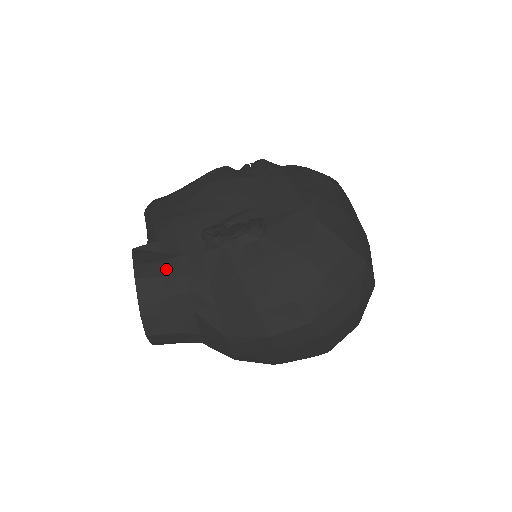
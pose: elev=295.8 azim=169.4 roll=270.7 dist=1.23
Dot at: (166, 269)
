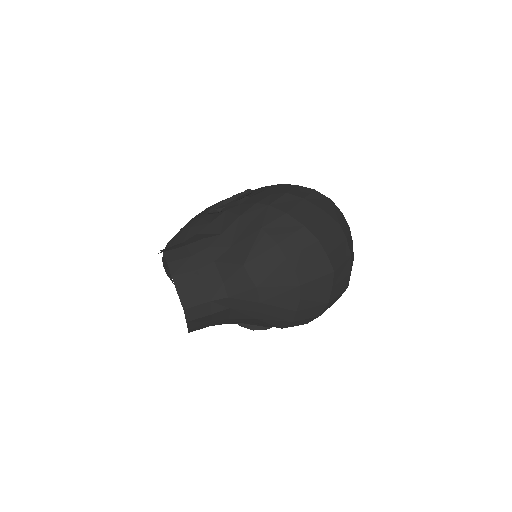
Dot at: (186, 243)
